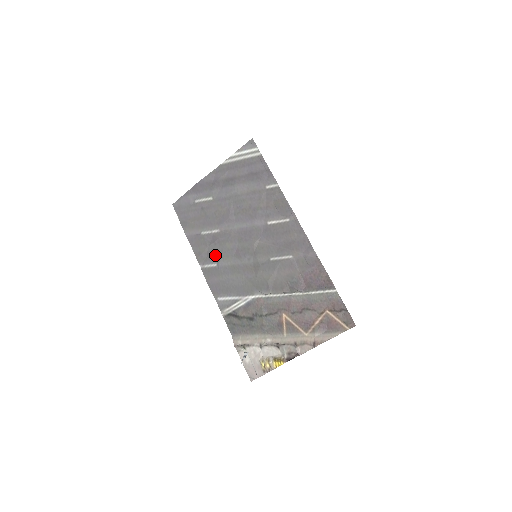
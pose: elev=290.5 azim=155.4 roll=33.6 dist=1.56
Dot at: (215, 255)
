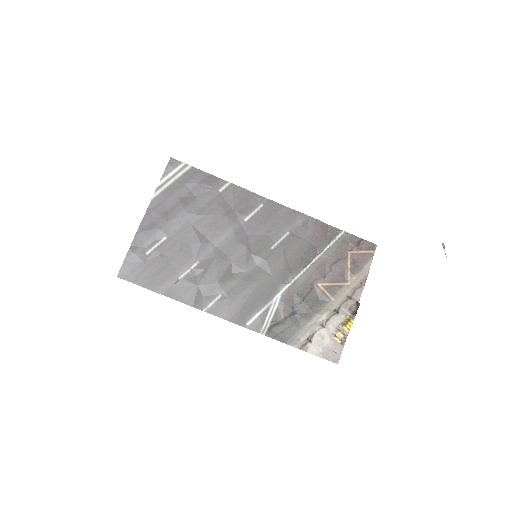
Dot at: (212, 287)
